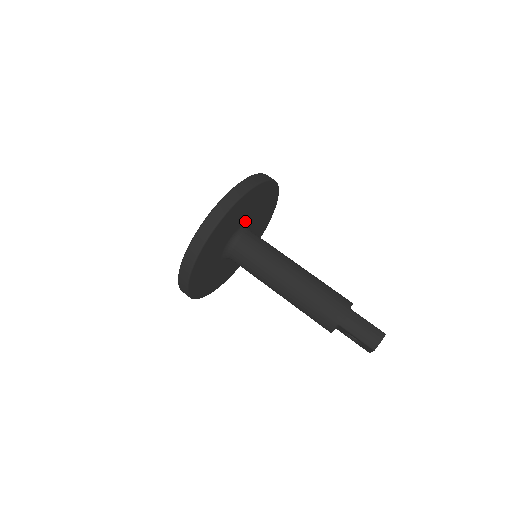
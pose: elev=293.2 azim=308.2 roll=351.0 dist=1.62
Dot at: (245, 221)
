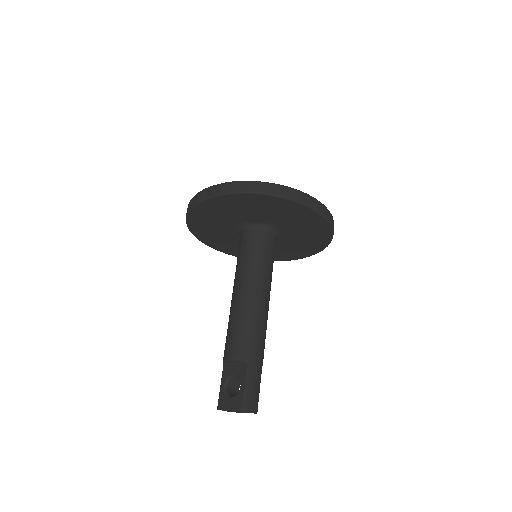
Dot at: (285, 235)
